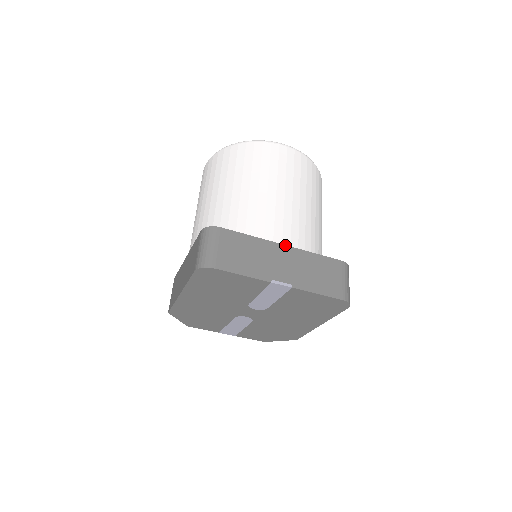
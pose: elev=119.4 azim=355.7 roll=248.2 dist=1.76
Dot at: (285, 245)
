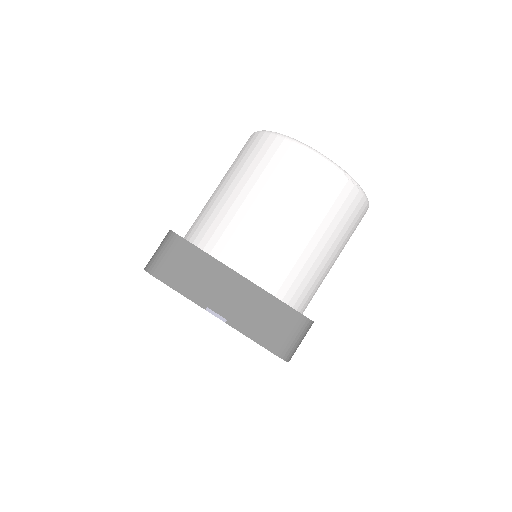
Dot at: (243, 276)
